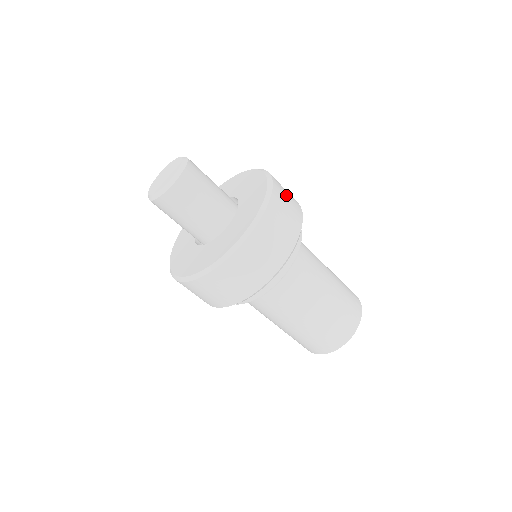
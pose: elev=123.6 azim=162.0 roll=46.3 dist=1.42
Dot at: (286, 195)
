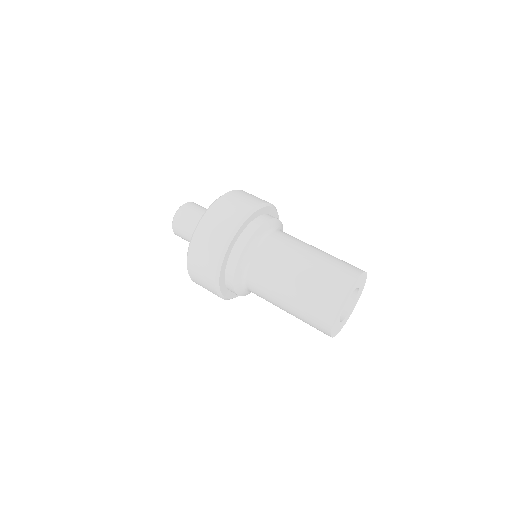
Dot at: occluded
